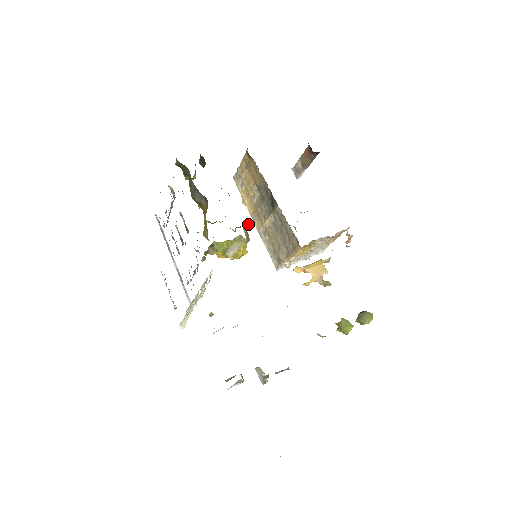
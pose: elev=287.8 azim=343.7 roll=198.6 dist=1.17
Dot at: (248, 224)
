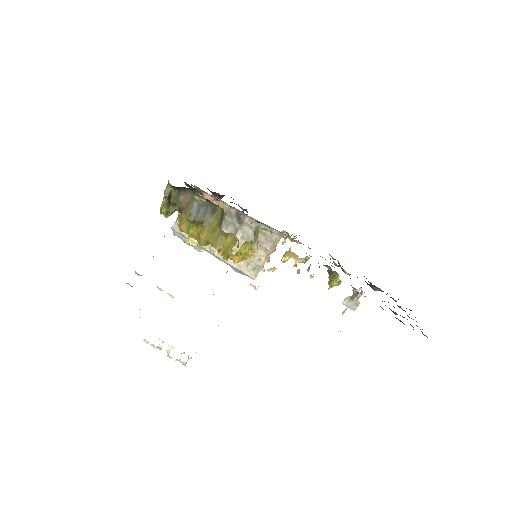
Dot at: (250, 223)
